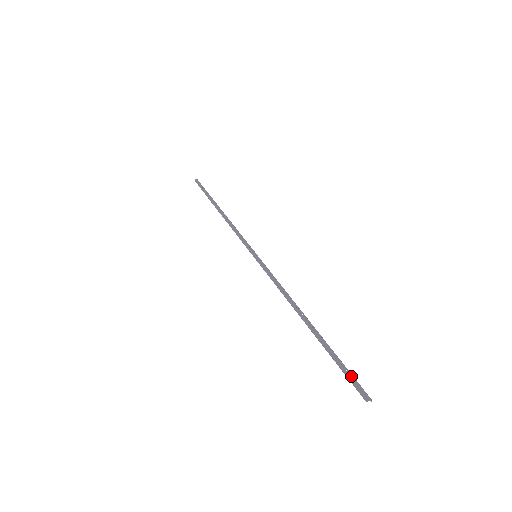
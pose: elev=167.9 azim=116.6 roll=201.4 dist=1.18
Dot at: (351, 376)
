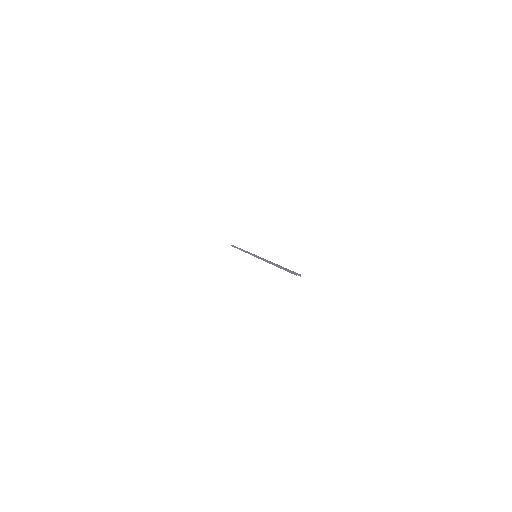
Dot at: (292, 271)
